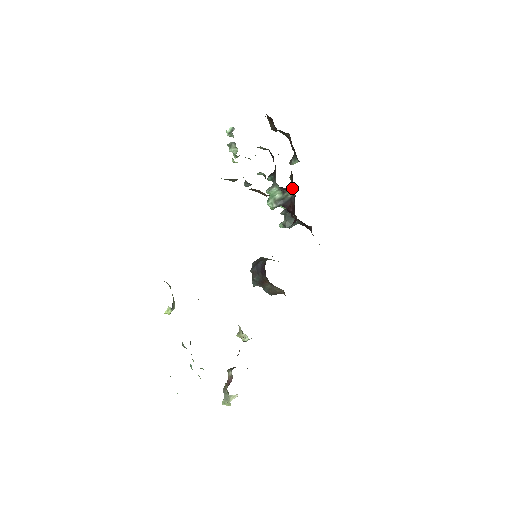
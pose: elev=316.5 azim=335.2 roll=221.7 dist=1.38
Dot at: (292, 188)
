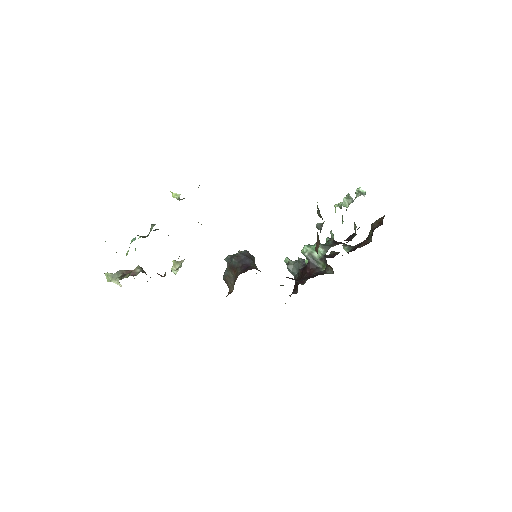
Dot at: (330, 270)
